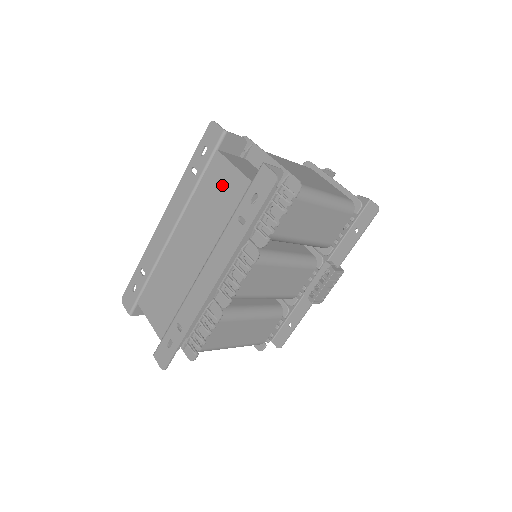
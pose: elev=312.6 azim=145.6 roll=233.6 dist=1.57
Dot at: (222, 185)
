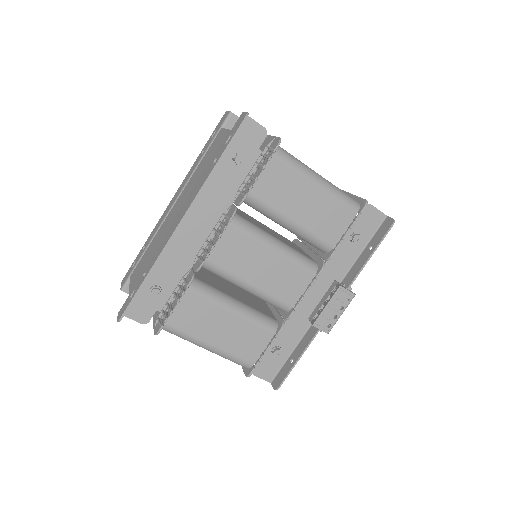
Dot at: (215, 147)
